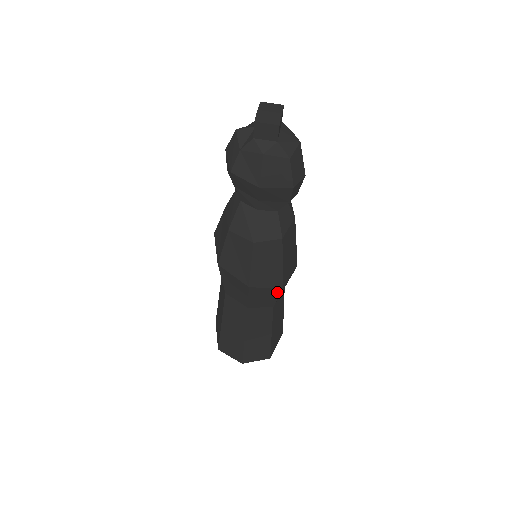
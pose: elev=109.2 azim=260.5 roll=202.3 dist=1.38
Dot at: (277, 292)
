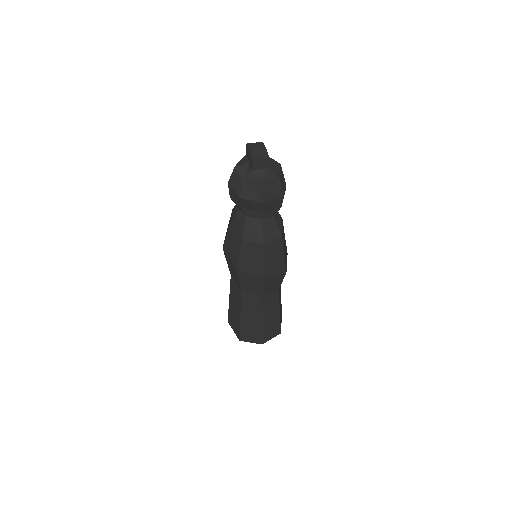
Dot at: (282, 277)
